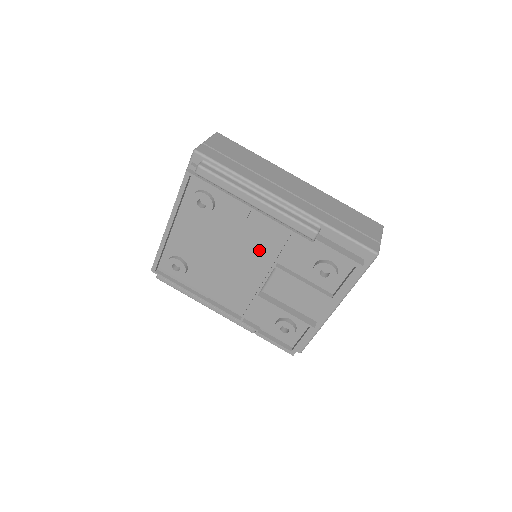
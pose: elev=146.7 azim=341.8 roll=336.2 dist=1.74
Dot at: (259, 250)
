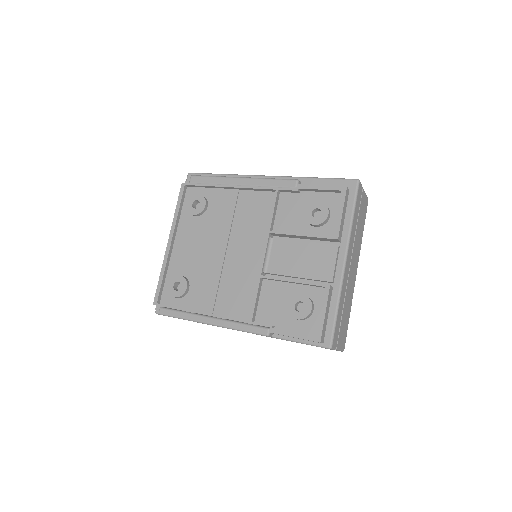
Dot at: (253, 228)
